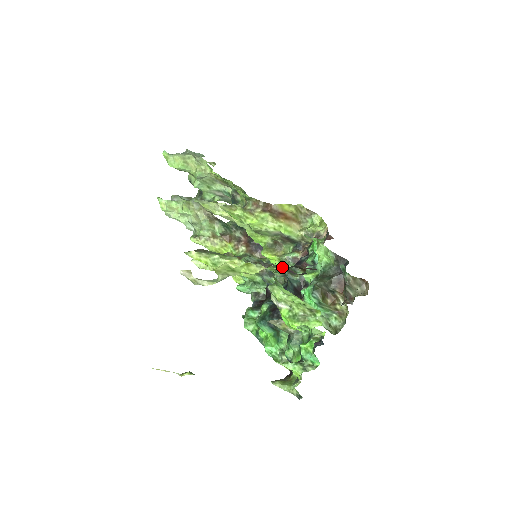
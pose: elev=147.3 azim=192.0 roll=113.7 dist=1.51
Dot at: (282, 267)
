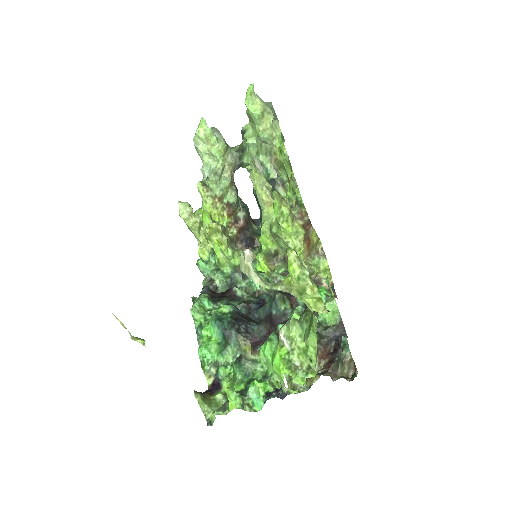
Dot at: occluded
